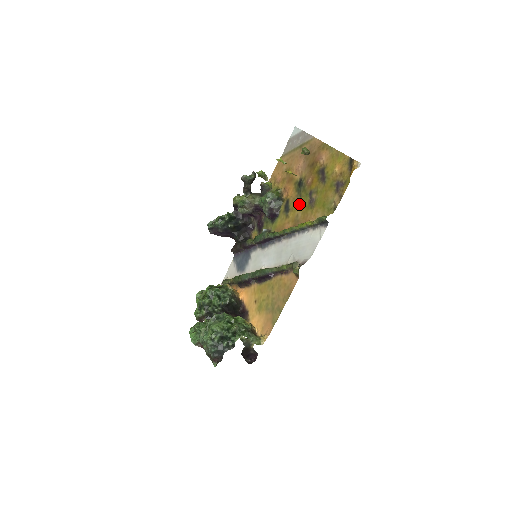
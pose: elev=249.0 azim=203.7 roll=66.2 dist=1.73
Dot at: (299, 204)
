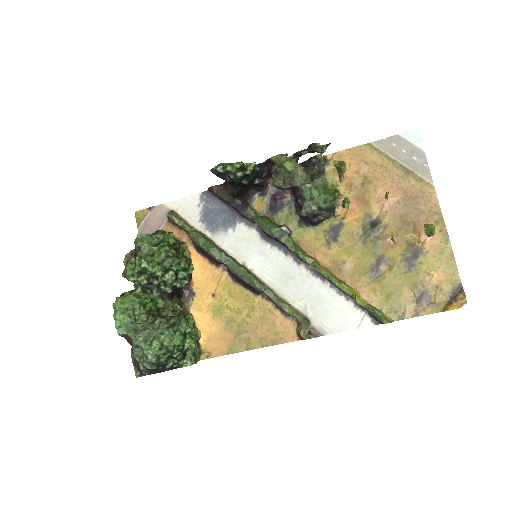
Dot at: (356, 251)
